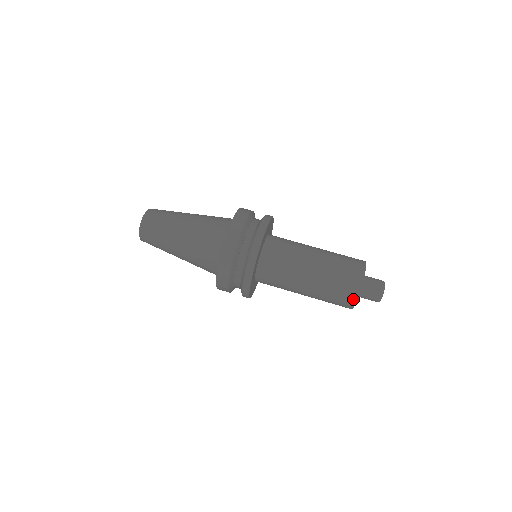
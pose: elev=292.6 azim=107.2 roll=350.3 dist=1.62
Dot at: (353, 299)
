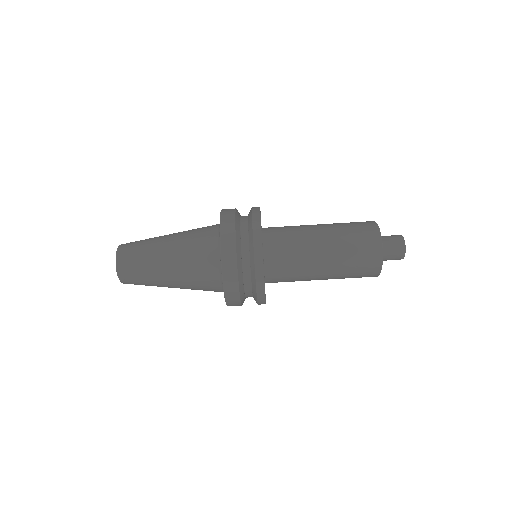
Dot at: (378, 260)
